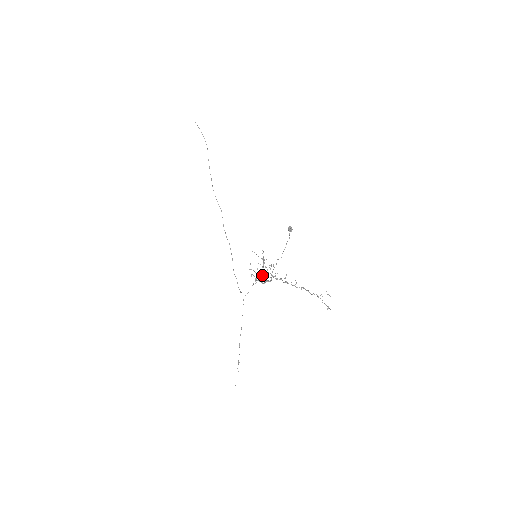
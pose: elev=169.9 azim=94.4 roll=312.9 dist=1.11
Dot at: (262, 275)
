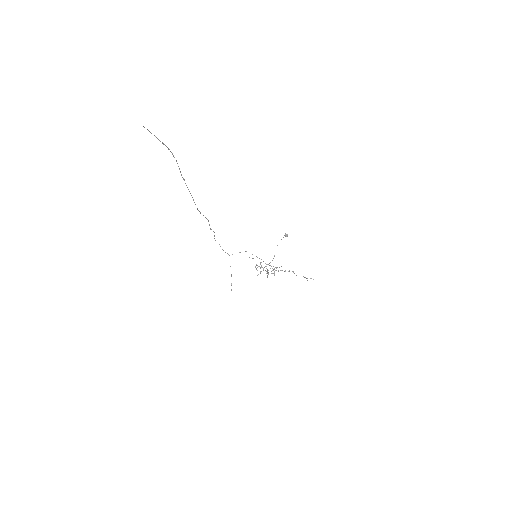
Dot at: occluded
